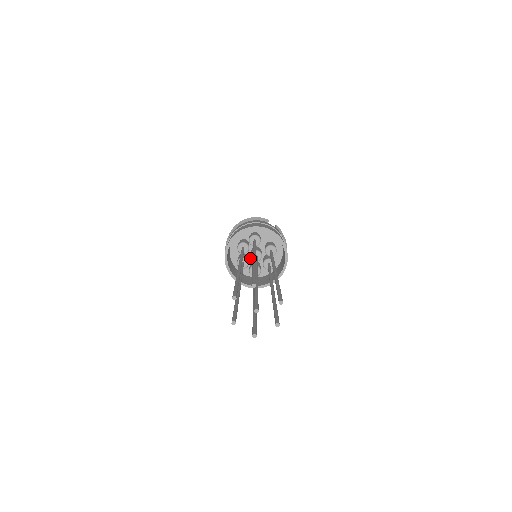
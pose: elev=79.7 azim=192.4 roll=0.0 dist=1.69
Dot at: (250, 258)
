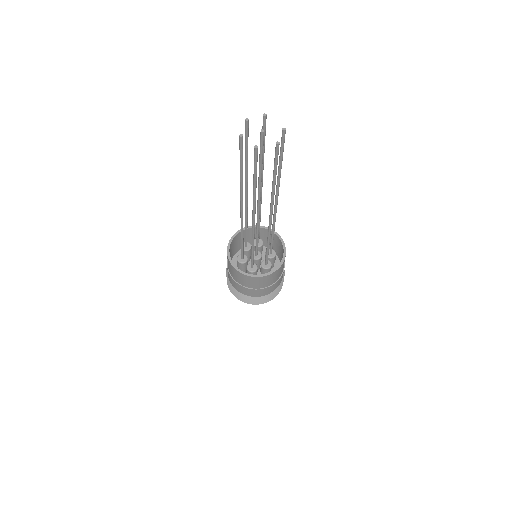
Dot at: occluded
